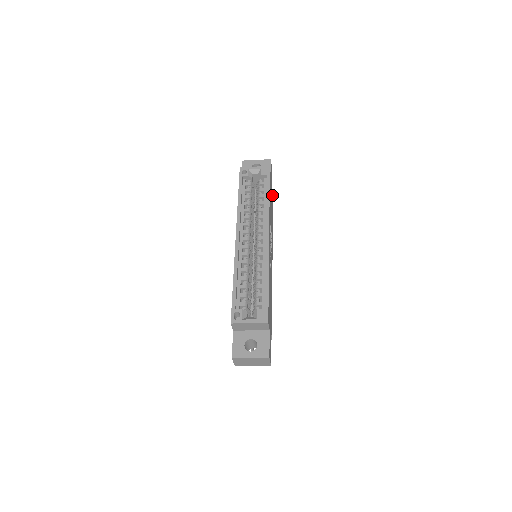
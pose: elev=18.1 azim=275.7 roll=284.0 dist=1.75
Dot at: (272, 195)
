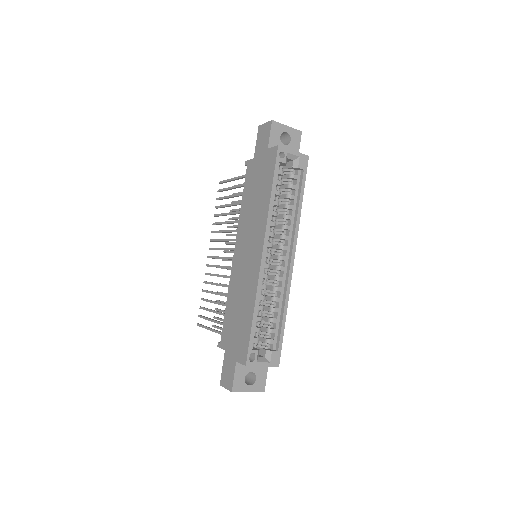
Dot at: occluded
